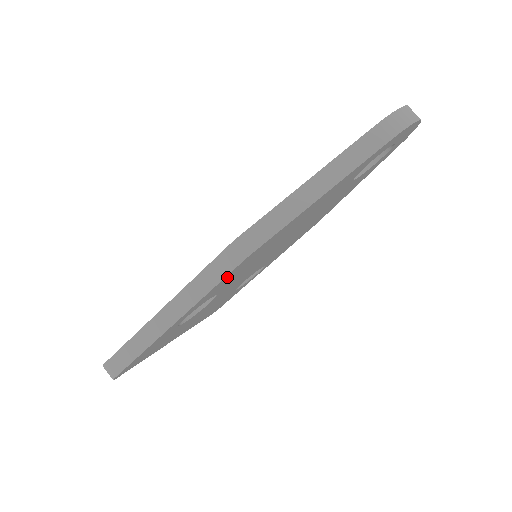
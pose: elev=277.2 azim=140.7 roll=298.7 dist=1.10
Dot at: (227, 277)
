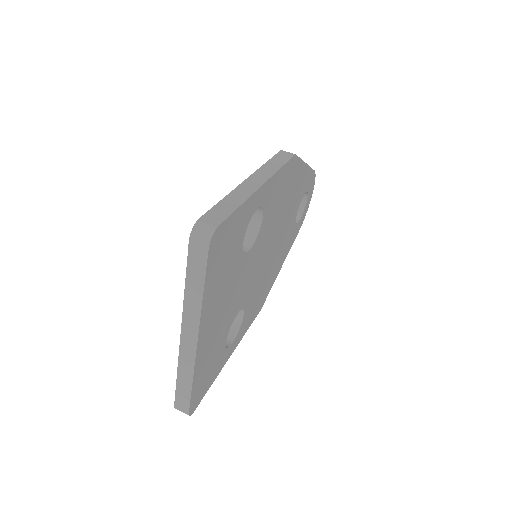
Dot at: (284, 171)
